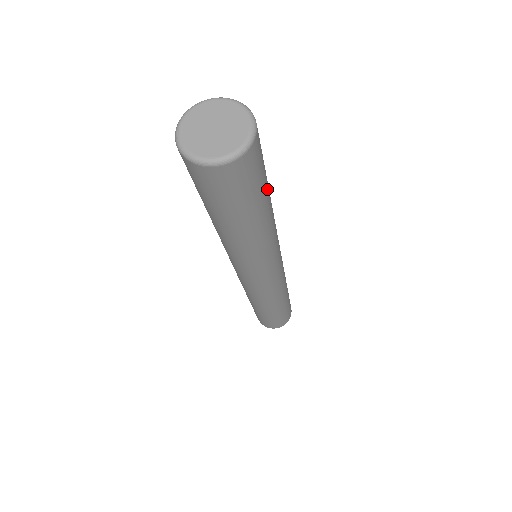
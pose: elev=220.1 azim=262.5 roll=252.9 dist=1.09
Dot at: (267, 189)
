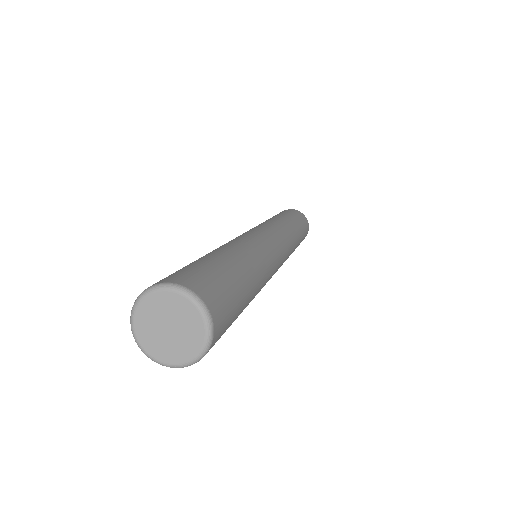
Dot at: (244, 296)
